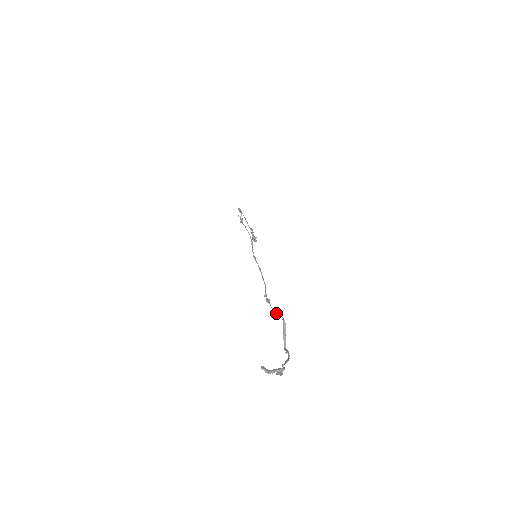
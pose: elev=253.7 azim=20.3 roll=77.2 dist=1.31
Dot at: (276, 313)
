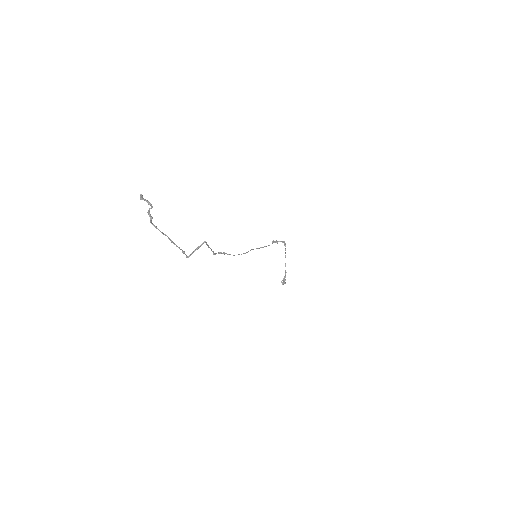
Dot at: (213, 253)
